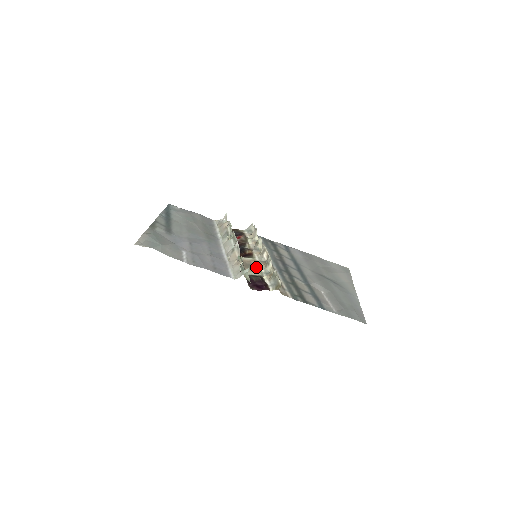
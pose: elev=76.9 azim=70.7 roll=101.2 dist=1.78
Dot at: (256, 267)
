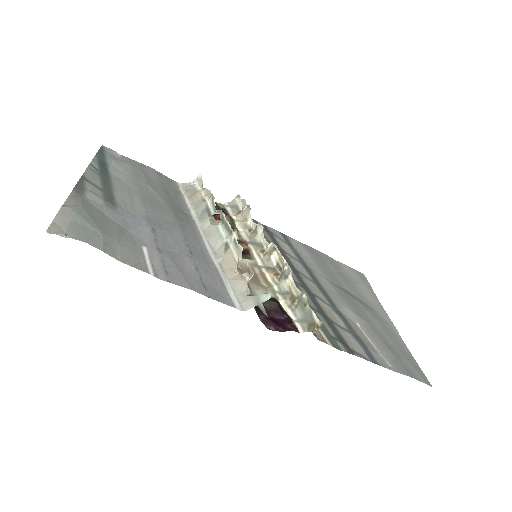
Dot at: (262, 279)
